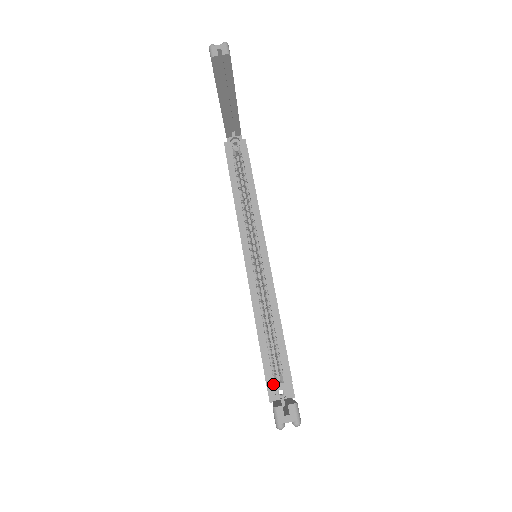
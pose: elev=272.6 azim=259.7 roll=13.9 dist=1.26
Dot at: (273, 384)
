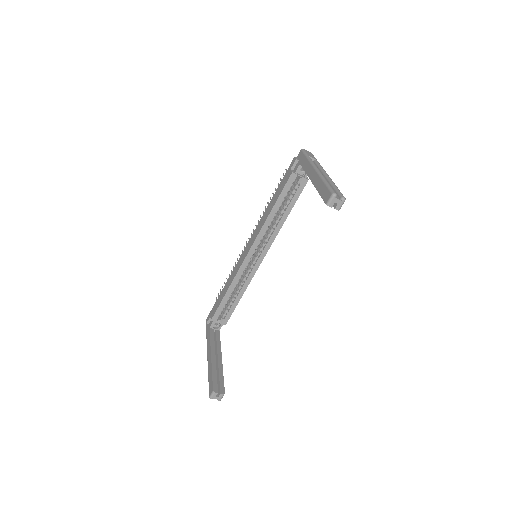
Dot at: (215, 321)
